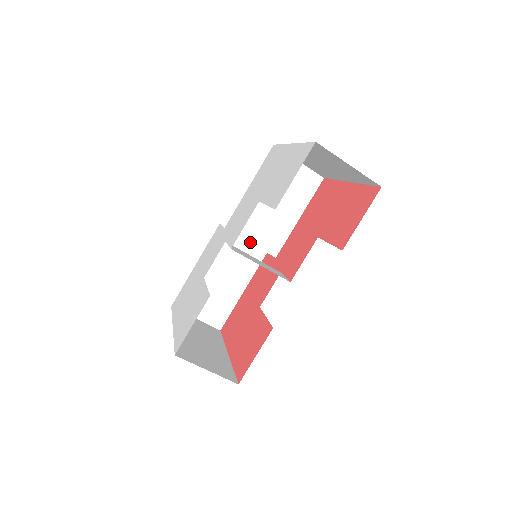
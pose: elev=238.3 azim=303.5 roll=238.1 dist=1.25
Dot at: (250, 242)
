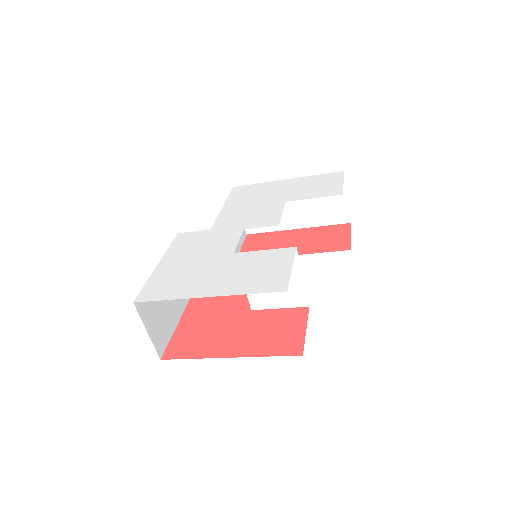
Dot at: occluded
